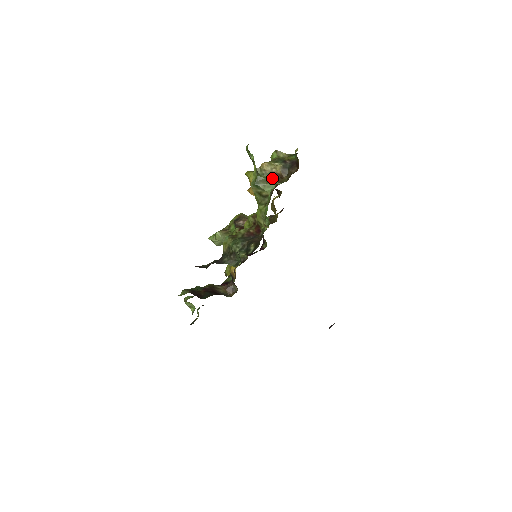
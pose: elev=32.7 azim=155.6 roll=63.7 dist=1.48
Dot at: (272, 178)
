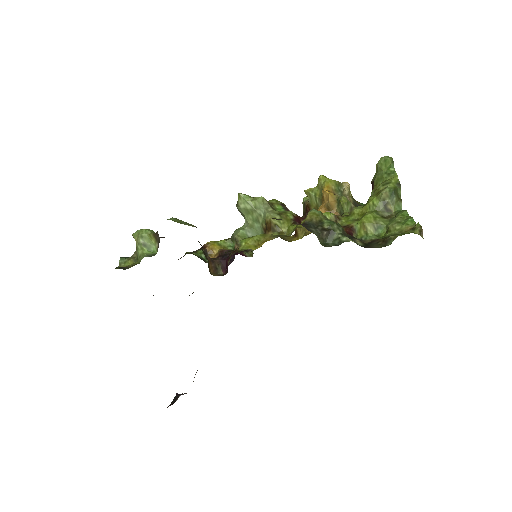
Dot at: occluded
